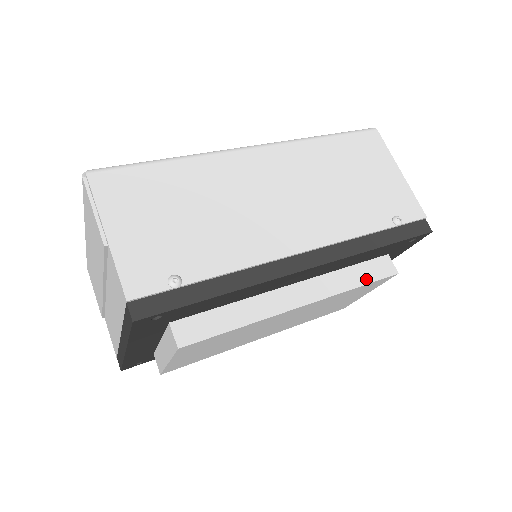
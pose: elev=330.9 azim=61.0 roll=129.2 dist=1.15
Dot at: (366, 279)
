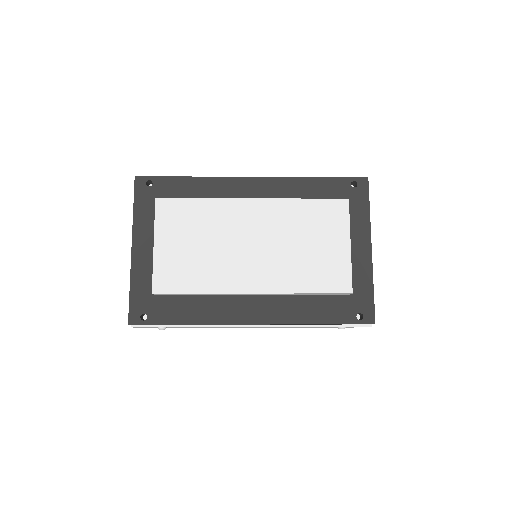
Dot at: (316, 200)
